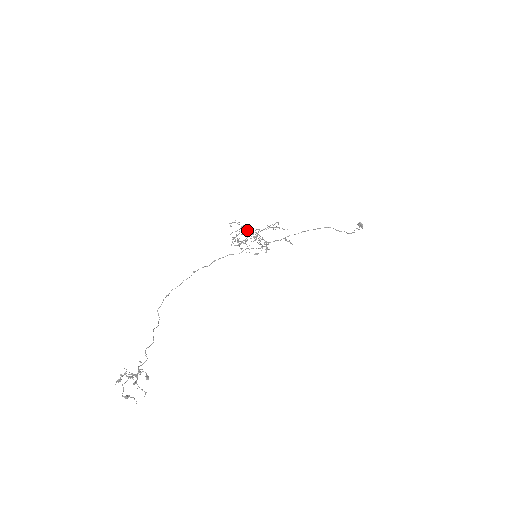
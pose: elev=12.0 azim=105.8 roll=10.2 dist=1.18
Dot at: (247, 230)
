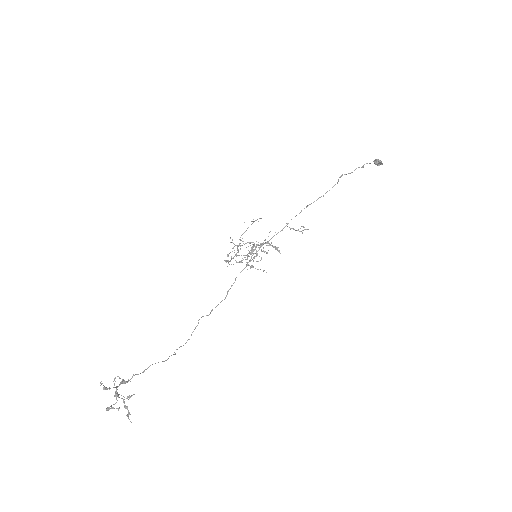
Dot at: occluded
